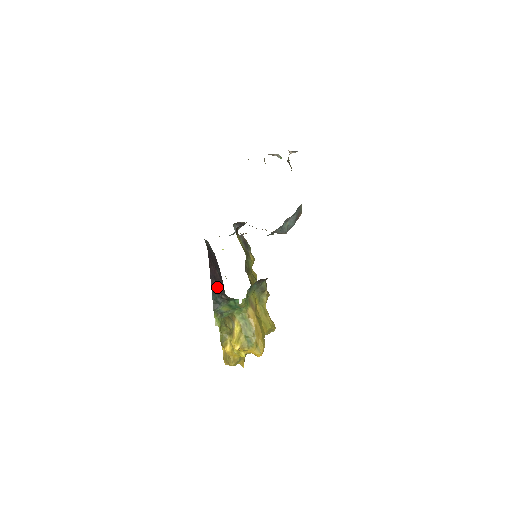
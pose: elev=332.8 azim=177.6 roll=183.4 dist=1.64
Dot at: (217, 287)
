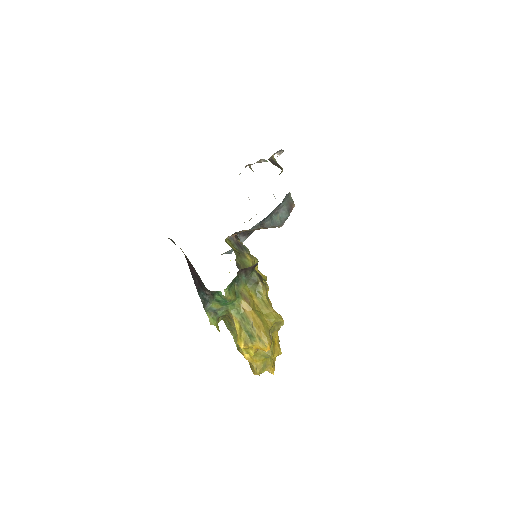
Dot at: (200, 285)
